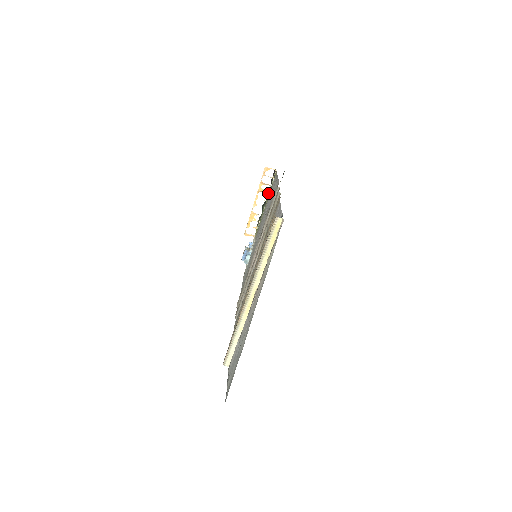
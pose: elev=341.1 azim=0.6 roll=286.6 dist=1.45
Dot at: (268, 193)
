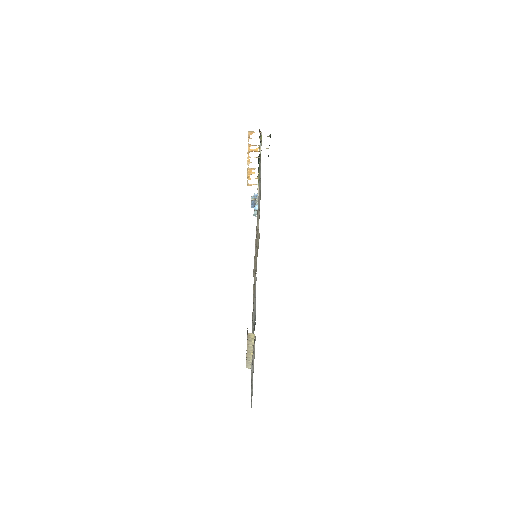
Dot at: (259, 151)
